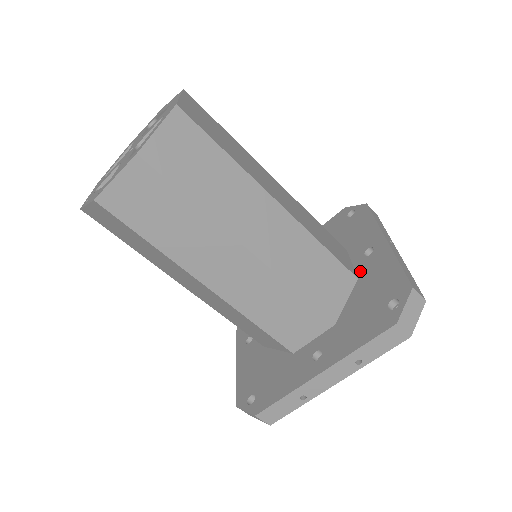
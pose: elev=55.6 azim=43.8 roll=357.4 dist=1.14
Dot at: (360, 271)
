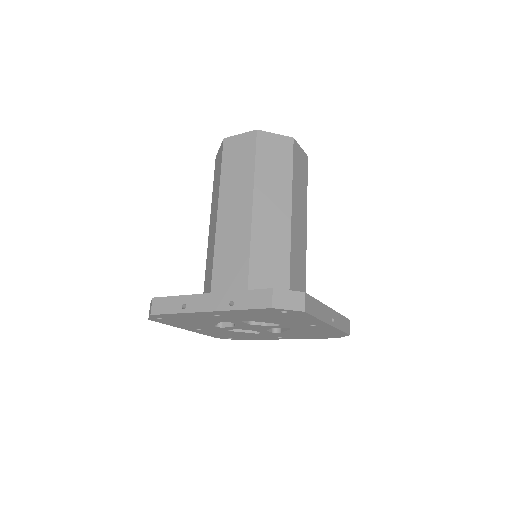
Dot at: occluded
